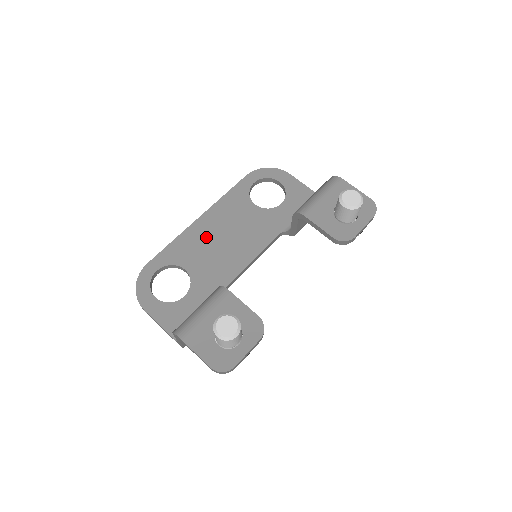
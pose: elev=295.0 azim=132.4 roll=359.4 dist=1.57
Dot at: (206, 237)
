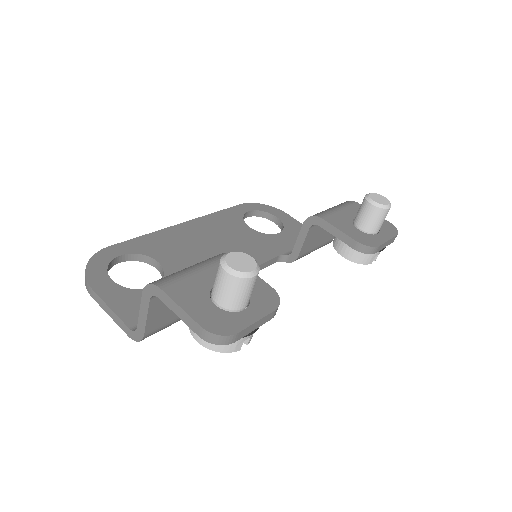
Dot at: (190, 240)
